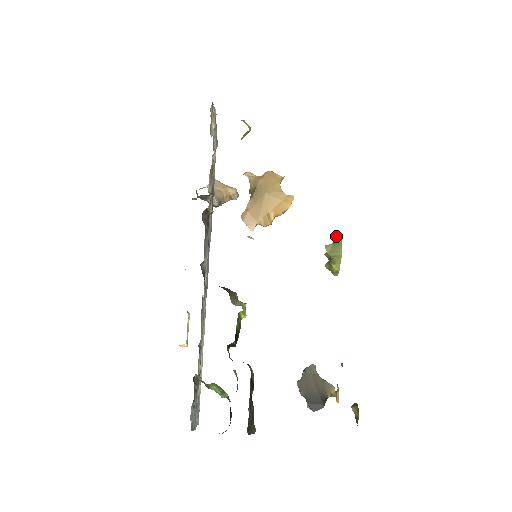
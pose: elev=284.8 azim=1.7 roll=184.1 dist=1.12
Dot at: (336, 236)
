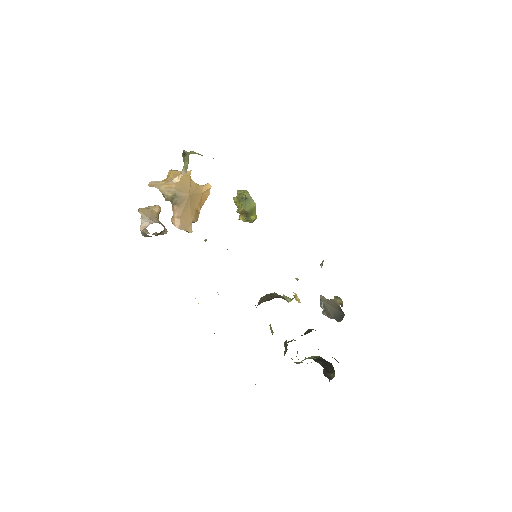
Dot at: (241, 194)
